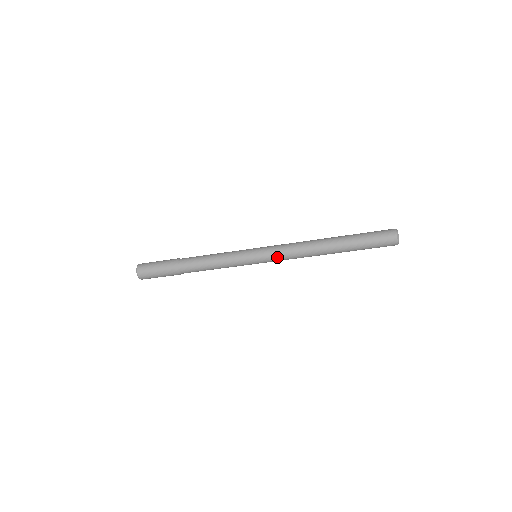
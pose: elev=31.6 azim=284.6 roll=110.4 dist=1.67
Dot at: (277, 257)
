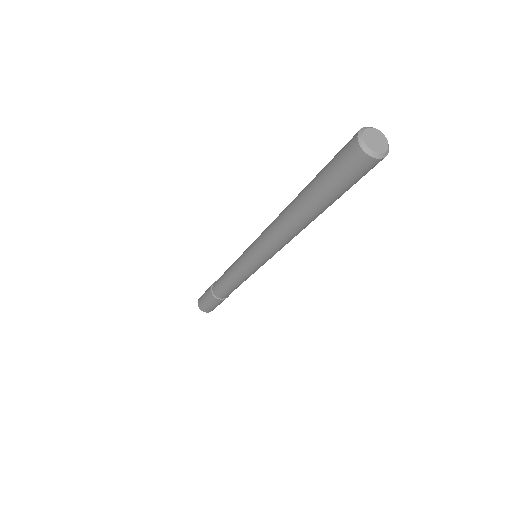
Dot at: (268, 255)
